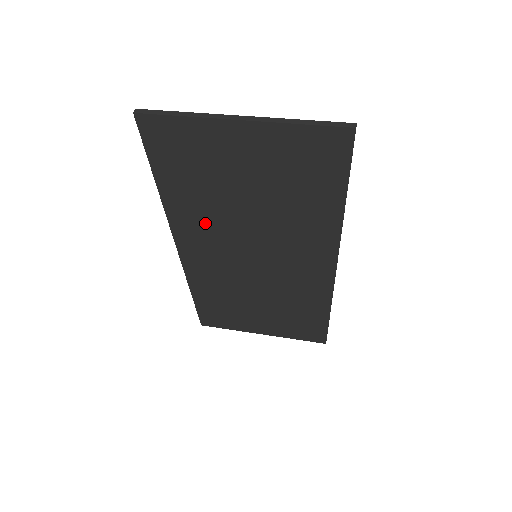
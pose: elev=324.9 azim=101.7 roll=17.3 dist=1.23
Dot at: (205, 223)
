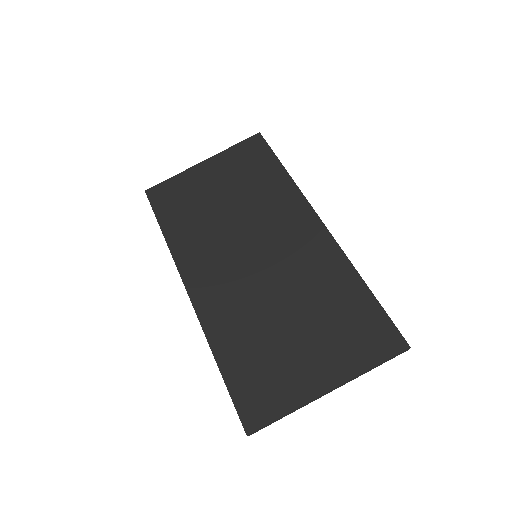
Dot at: (235, 310)
